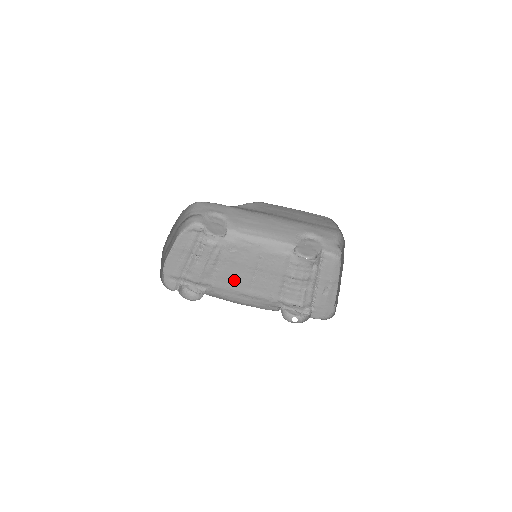
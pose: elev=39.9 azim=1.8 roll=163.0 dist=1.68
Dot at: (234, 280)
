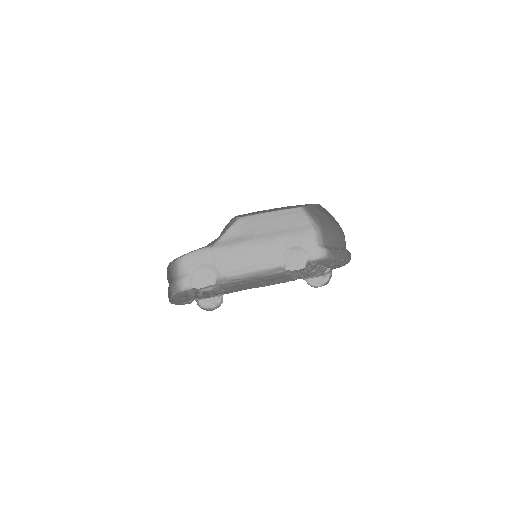
Dot at: (246, 287)
